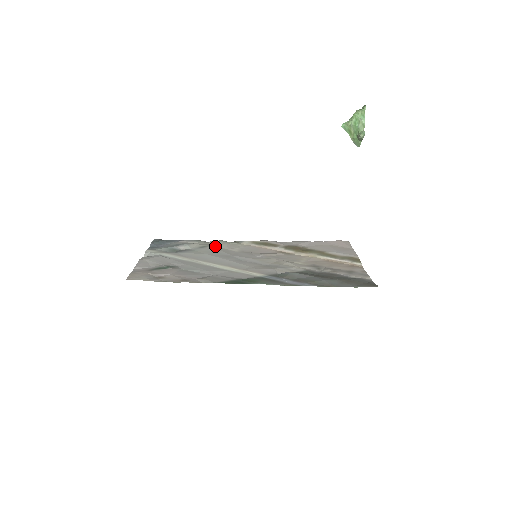
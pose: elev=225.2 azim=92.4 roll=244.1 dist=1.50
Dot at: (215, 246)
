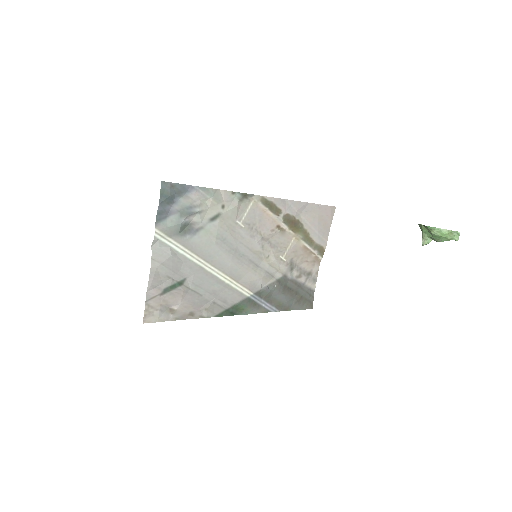
Dot at: (226, 215)
